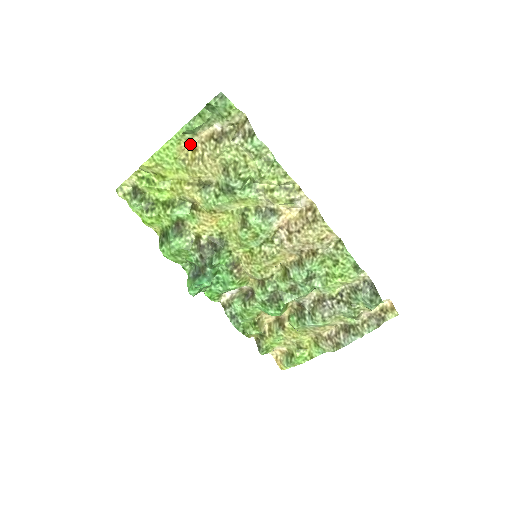
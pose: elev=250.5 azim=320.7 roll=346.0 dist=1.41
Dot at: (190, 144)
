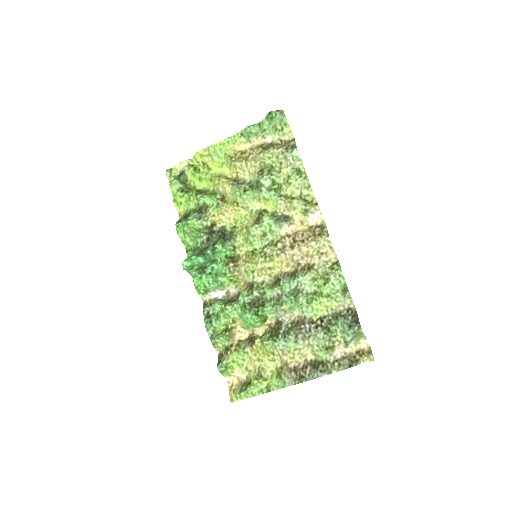
Dot at: (242, 149)
